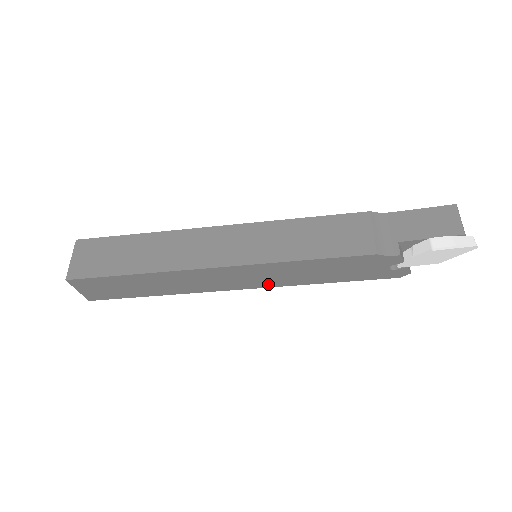
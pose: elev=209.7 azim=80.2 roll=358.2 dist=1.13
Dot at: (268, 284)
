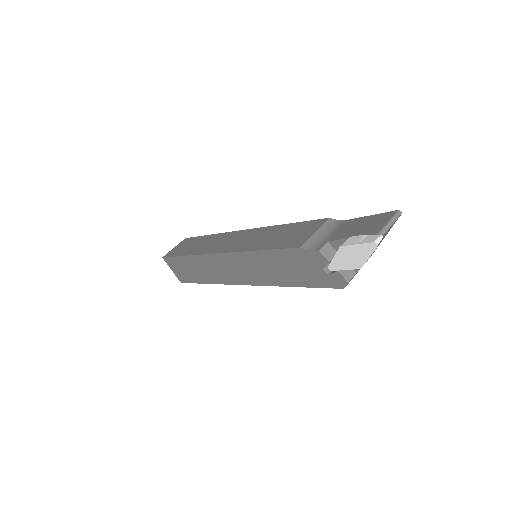
Dot at: (256, 281)
